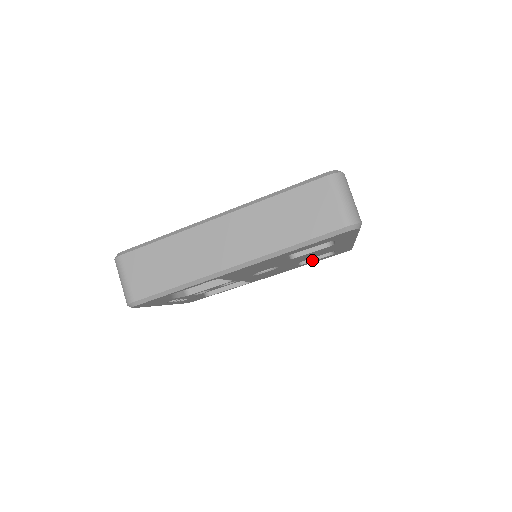
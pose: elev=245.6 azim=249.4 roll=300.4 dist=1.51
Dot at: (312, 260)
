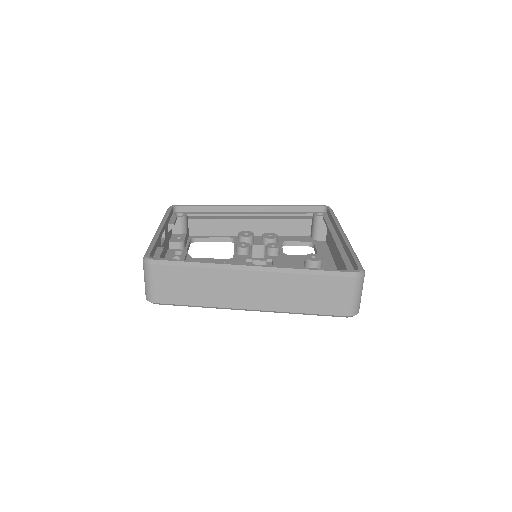
Dot at: (293, 245)
